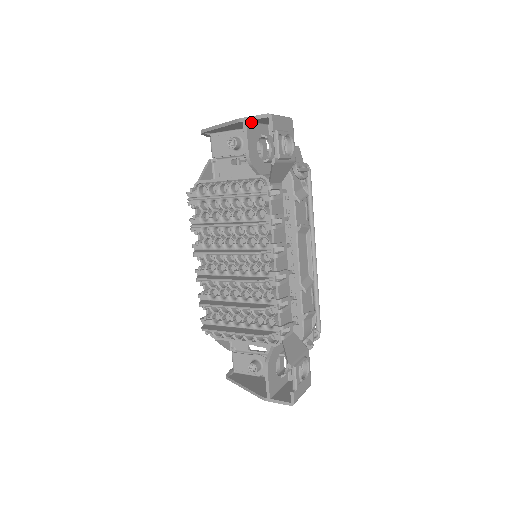
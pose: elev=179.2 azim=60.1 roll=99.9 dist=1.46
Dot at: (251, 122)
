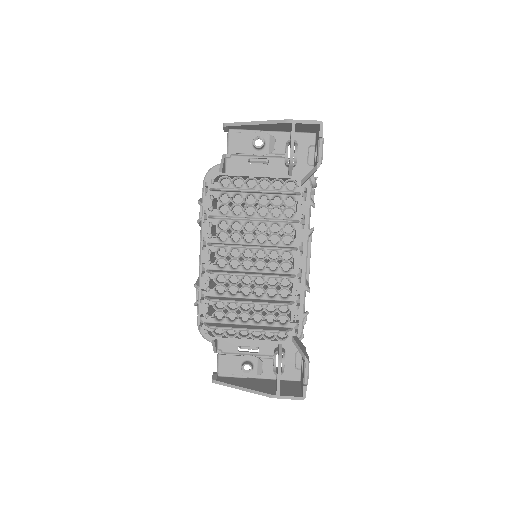
Dot at: (295, 125)
